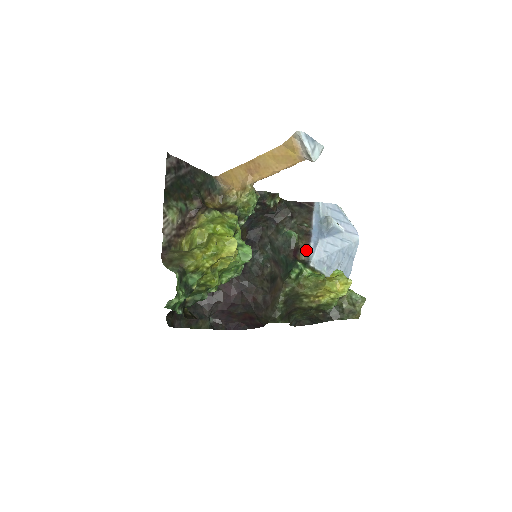
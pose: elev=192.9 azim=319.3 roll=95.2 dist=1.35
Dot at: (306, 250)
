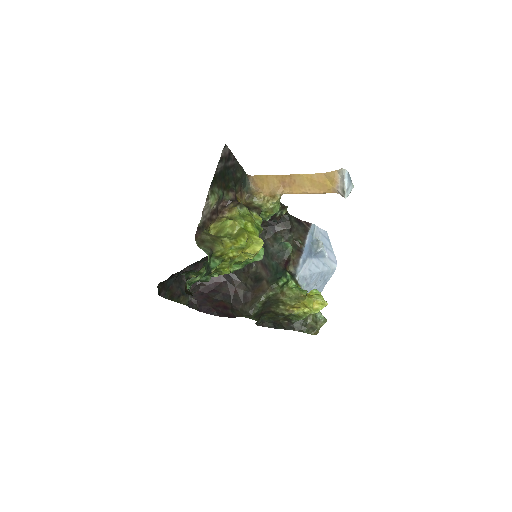
Dot at: (295, 264)
